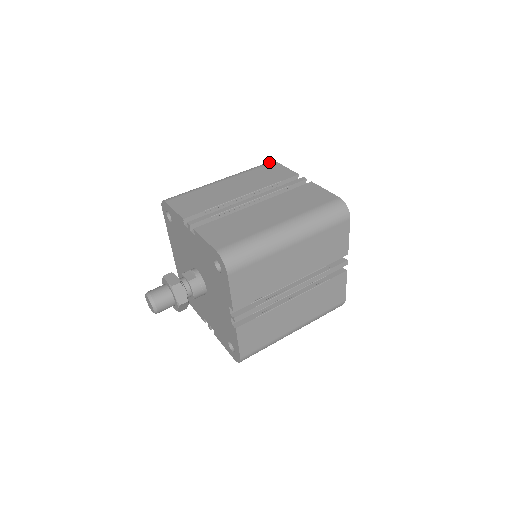
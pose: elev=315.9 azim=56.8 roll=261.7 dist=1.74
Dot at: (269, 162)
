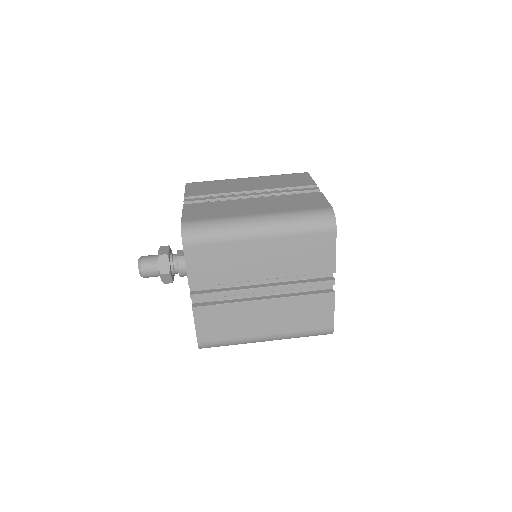
Dot at: occluded
